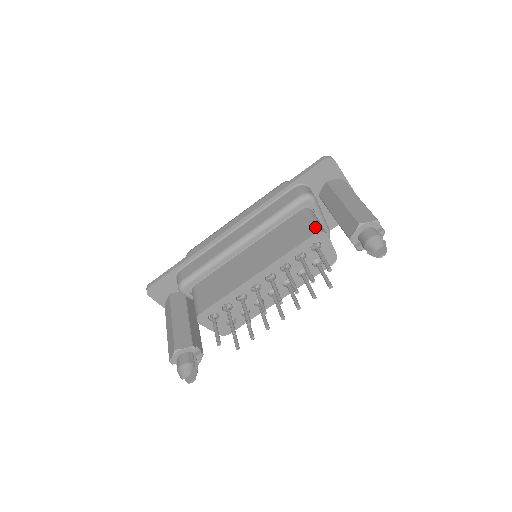
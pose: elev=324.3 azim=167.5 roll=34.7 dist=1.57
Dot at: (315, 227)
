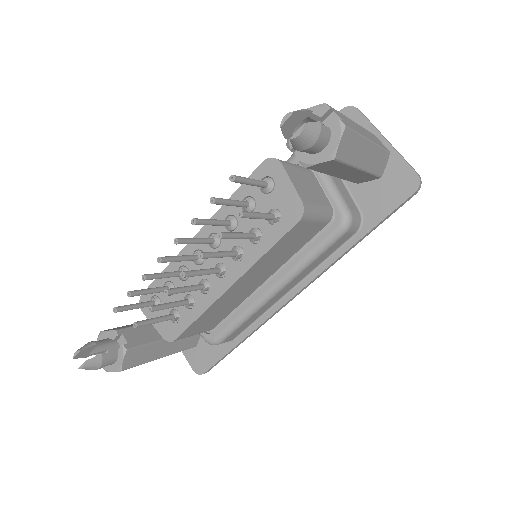
Dot at: occluded
